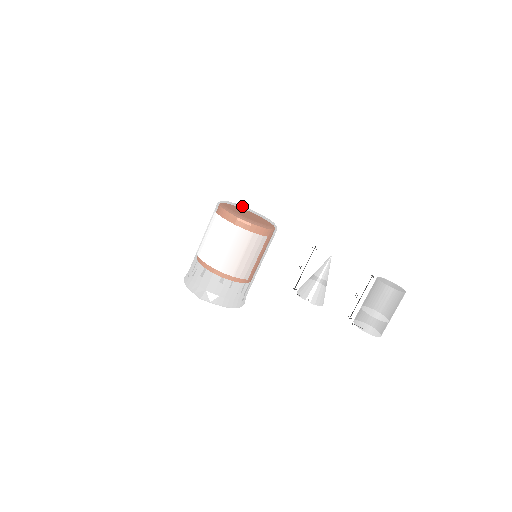
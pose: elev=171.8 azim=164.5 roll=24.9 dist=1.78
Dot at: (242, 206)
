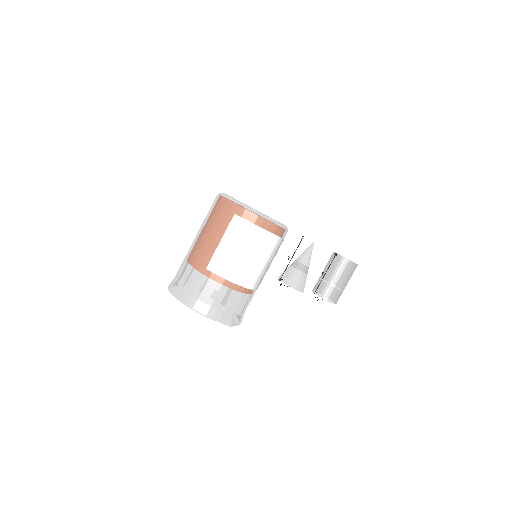
Dot at: occluded
